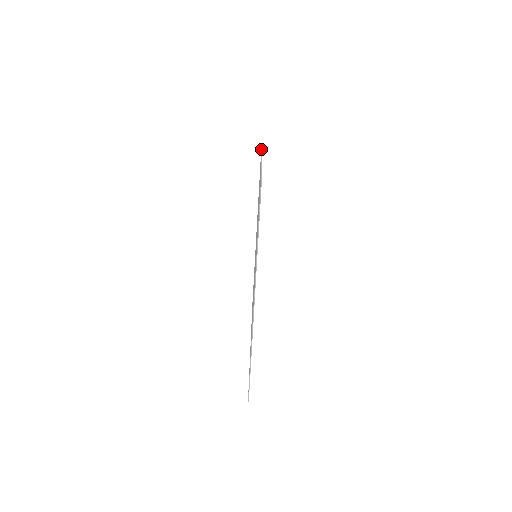
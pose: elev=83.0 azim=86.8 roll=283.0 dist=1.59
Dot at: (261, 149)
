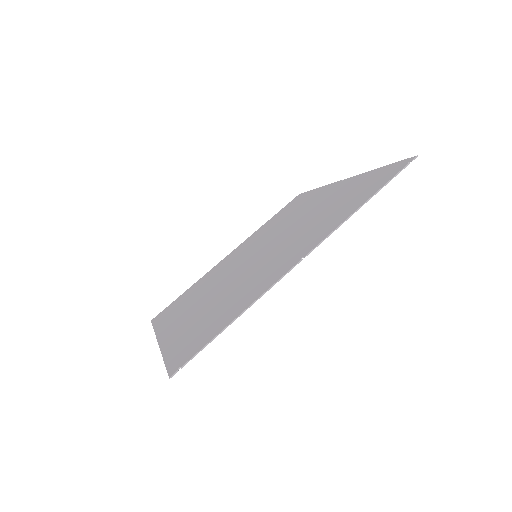
Dot at: (364, 202)
